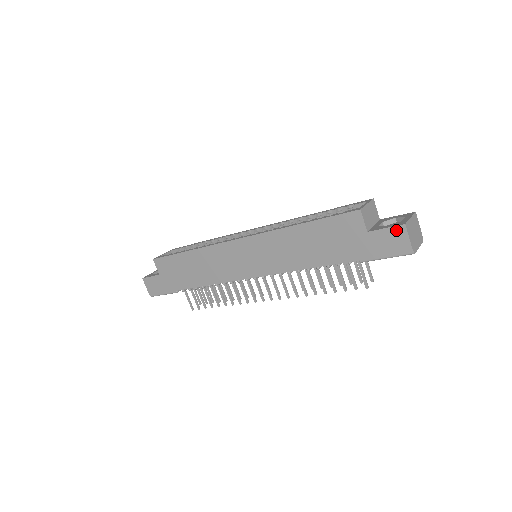
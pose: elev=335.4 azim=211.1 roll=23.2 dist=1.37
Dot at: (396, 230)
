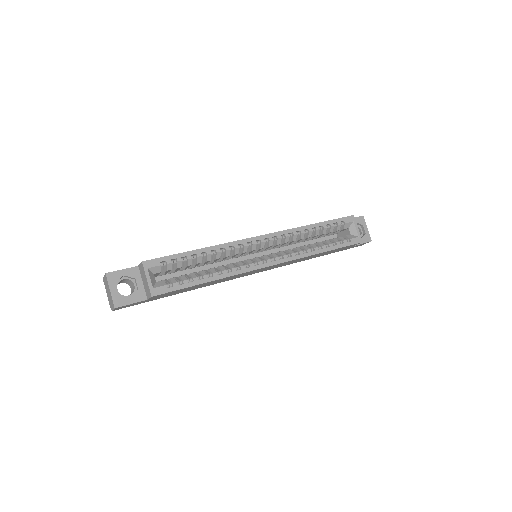
Dot at: occluded
